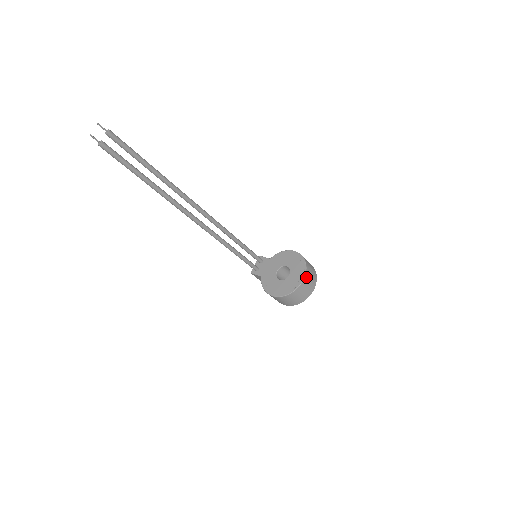
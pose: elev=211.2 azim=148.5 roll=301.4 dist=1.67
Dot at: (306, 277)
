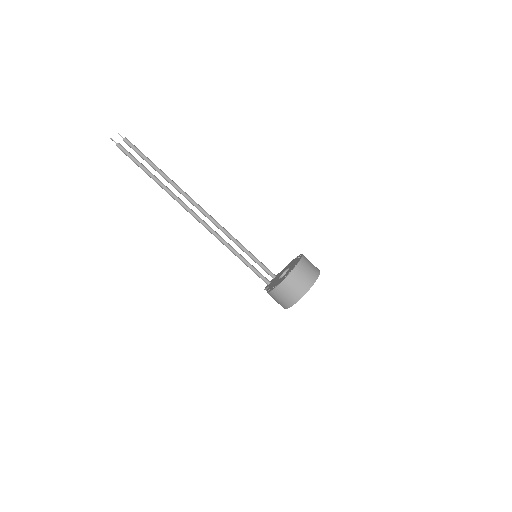
Dot at: (299, 266)
